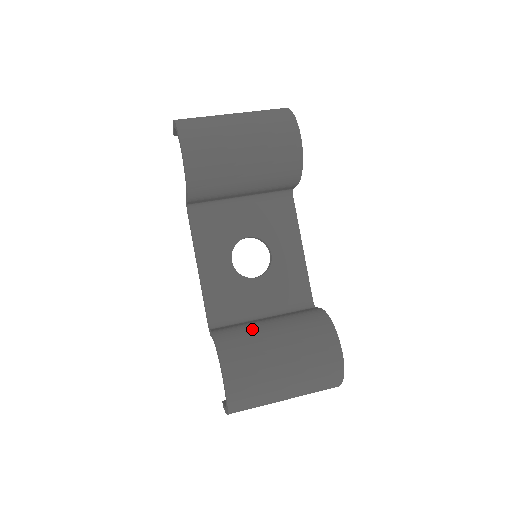
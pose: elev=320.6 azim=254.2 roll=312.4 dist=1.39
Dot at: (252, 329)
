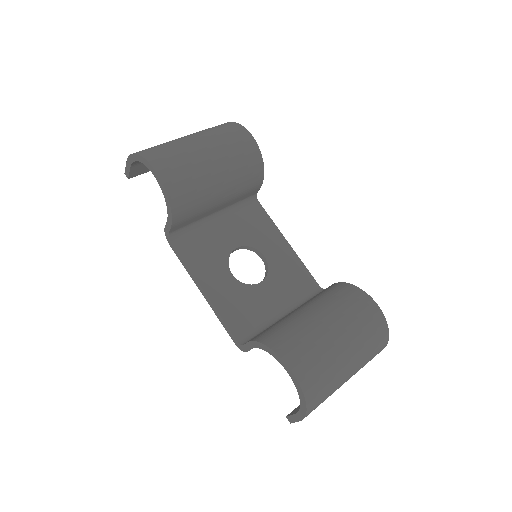
Dot at: (288, 320)
